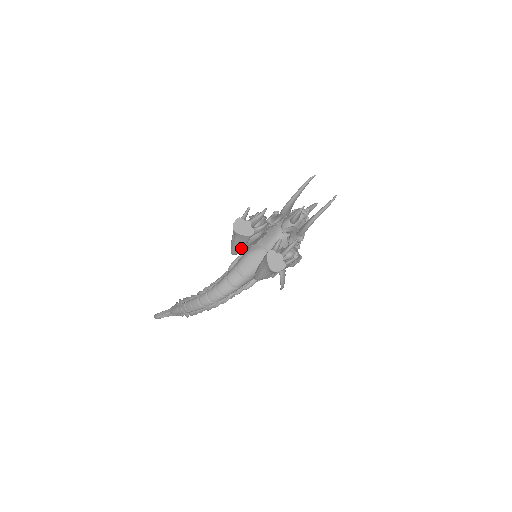
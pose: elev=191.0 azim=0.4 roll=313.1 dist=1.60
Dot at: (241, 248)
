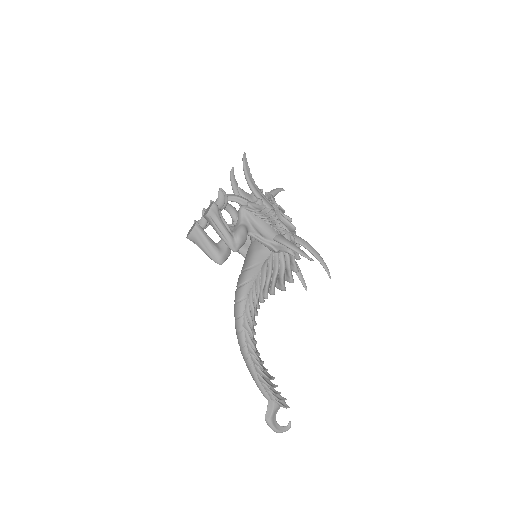
Dot at: (210, 247)
